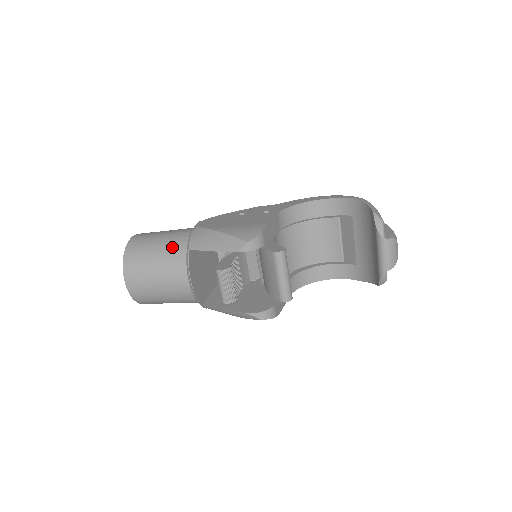
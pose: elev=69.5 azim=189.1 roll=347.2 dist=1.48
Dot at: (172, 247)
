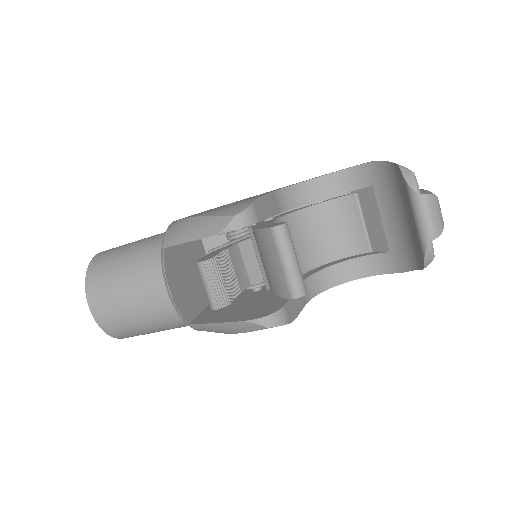
Dot at: (144, 252)
